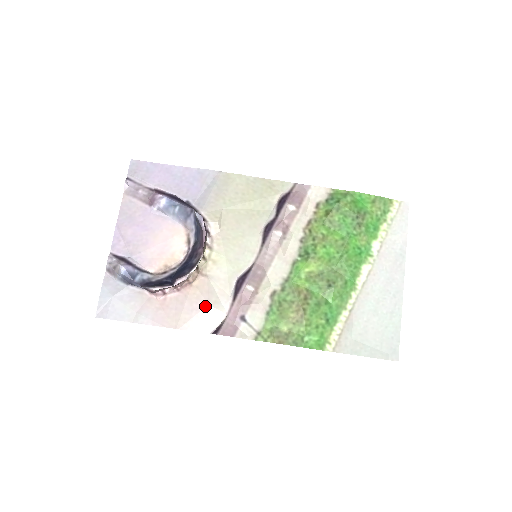
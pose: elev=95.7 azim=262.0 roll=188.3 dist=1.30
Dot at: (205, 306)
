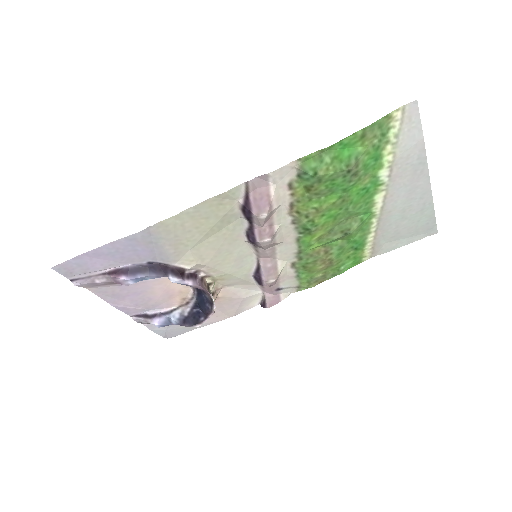
Dot at: (241, 300)
